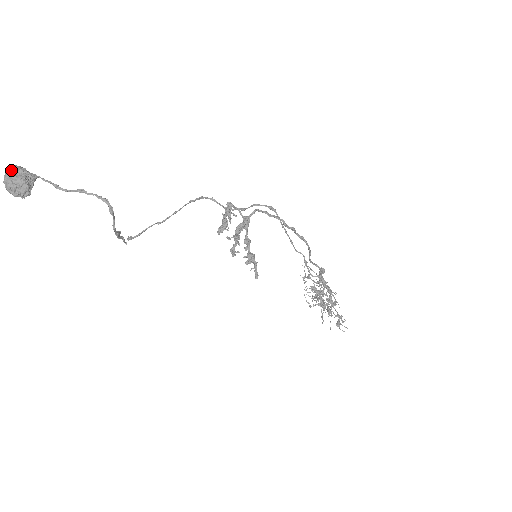
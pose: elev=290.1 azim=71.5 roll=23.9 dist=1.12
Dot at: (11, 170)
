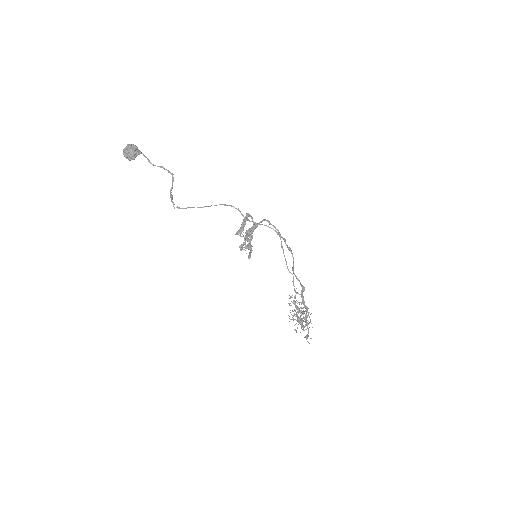
Dot at: (130, 145)
